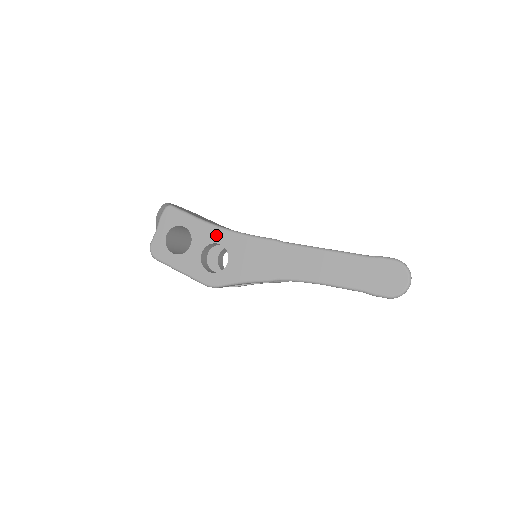
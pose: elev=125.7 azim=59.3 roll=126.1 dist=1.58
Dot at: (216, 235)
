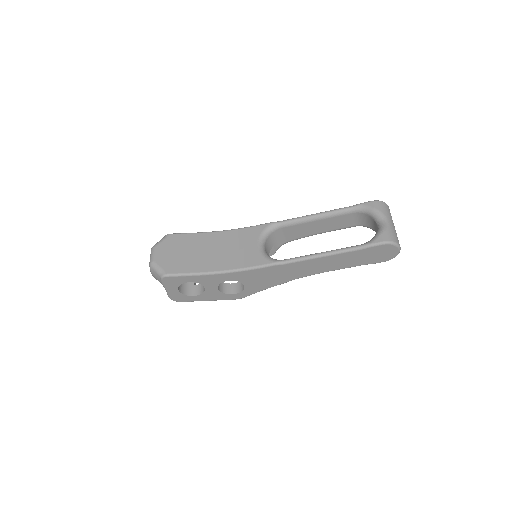
Dot at: (222, 278)
